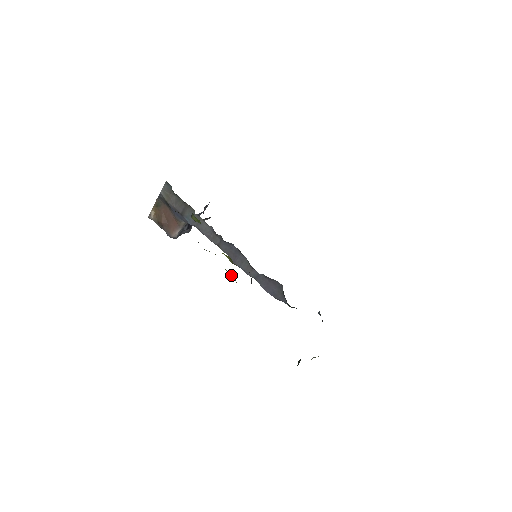
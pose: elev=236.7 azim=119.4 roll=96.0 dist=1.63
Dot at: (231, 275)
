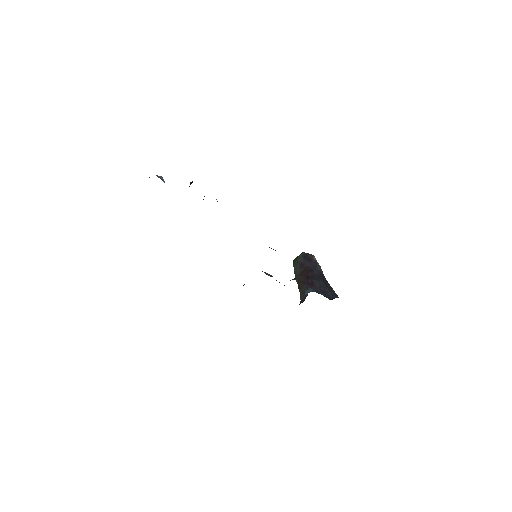
Dot at: occluded
